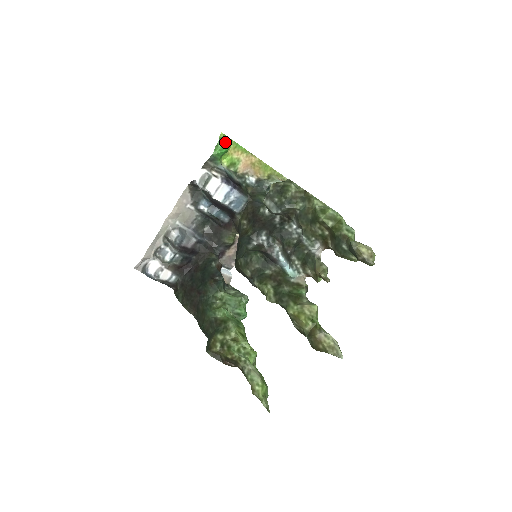
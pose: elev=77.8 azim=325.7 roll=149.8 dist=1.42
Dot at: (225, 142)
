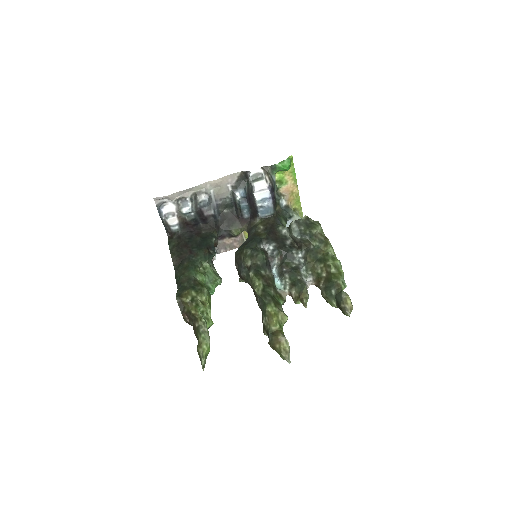
Dot at: (290, 163)
